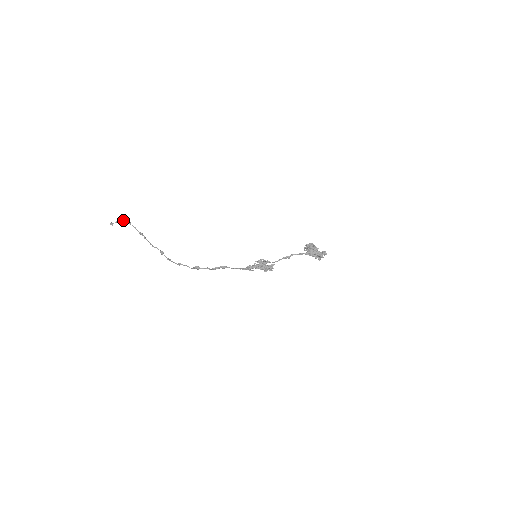
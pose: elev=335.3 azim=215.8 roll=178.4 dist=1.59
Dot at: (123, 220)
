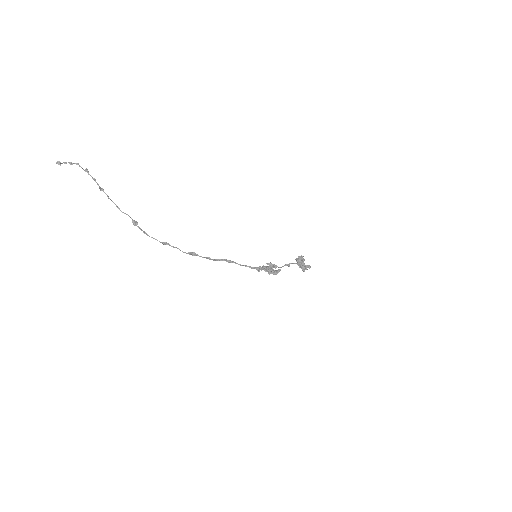
Dot at: (78, 164)
